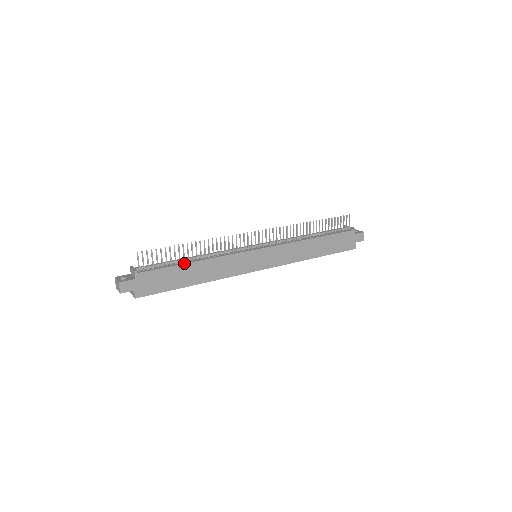
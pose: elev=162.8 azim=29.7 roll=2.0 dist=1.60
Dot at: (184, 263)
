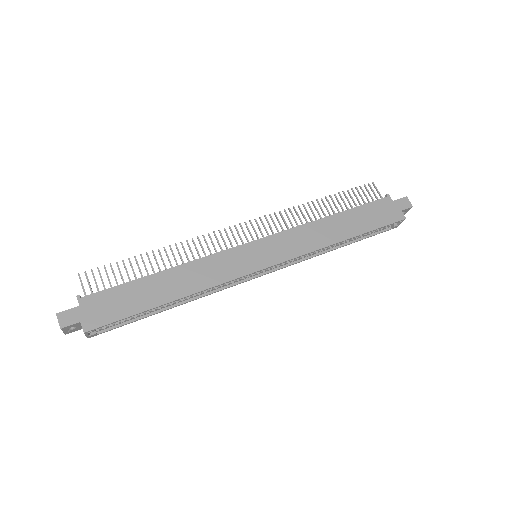
Dot at: (146, 276)
